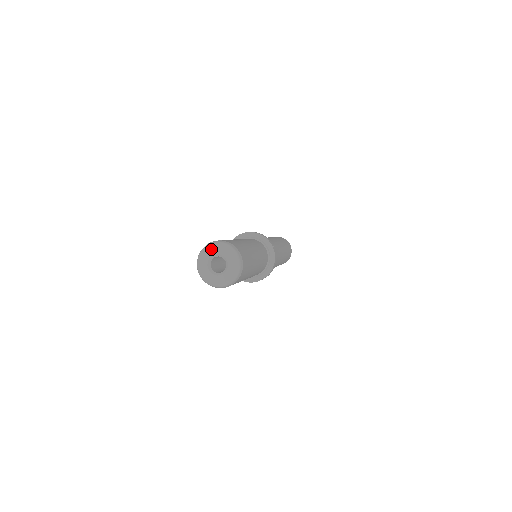
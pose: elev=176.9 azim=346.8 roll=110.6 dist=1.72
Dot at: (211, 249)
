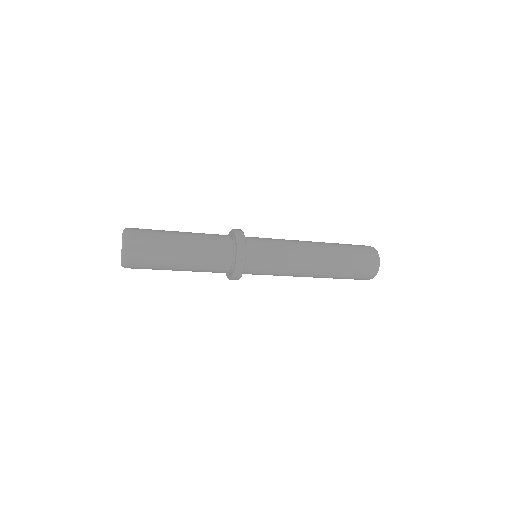
Dot at: (122, 233)
